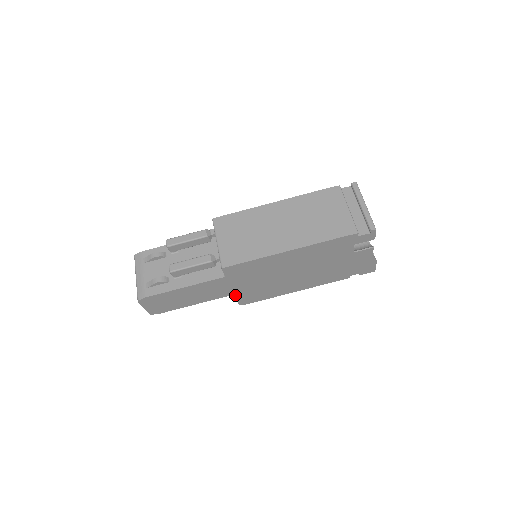
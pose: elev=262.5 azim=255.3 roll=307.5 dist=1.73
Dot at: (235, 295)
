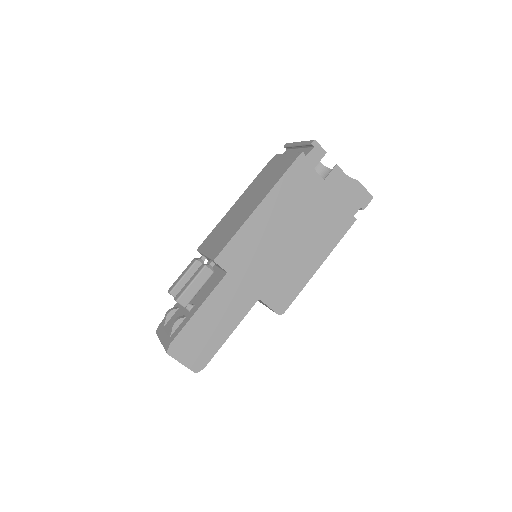
Dot at: (261, 300)
